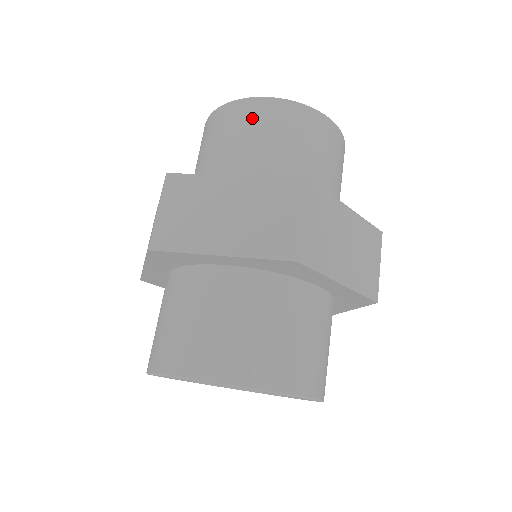
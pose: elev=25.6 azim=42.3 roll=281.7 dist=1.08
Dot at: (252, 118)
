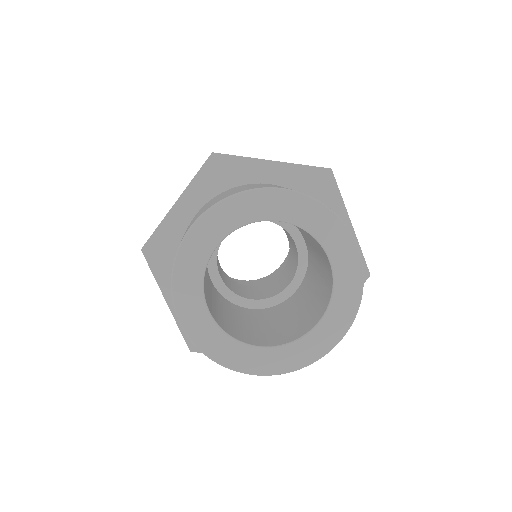
Dot at: occluded
